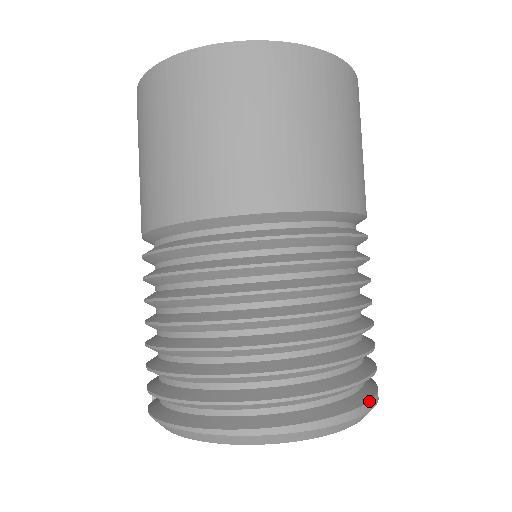
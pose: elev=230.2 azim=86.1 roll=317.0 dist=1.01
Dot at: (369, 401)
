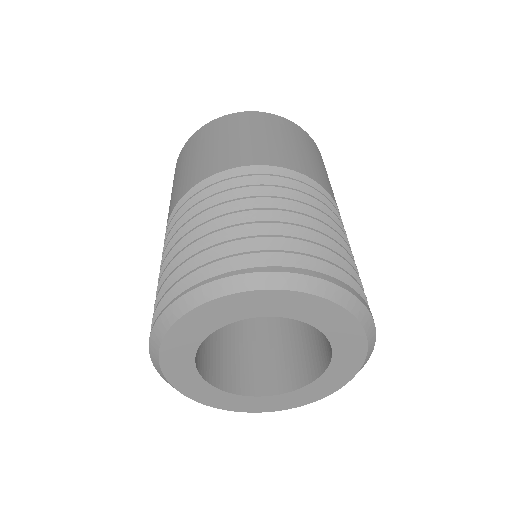
Dot at: (347, 285)
